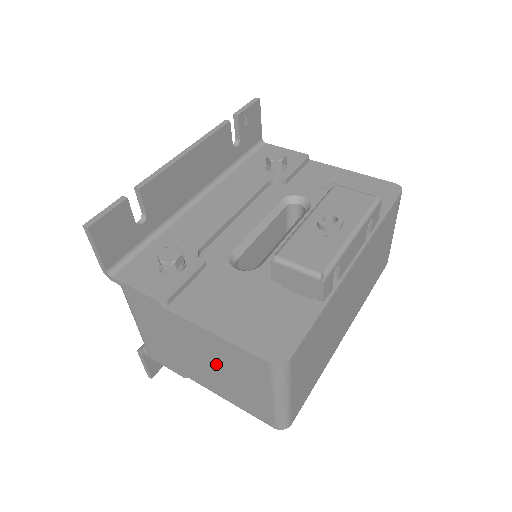
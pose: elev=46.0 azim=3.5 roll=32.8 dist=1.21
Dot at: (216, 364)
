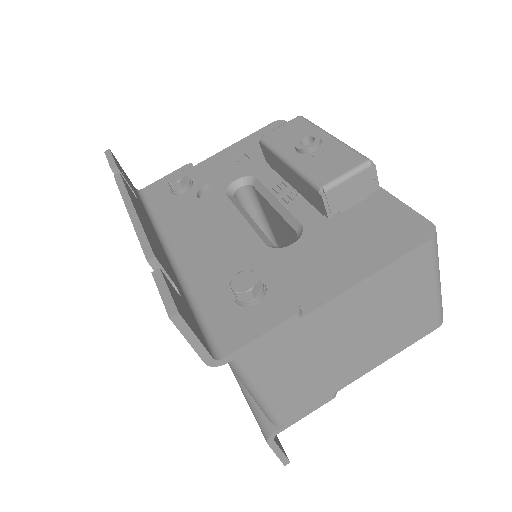
Dot at: (373, 321)
